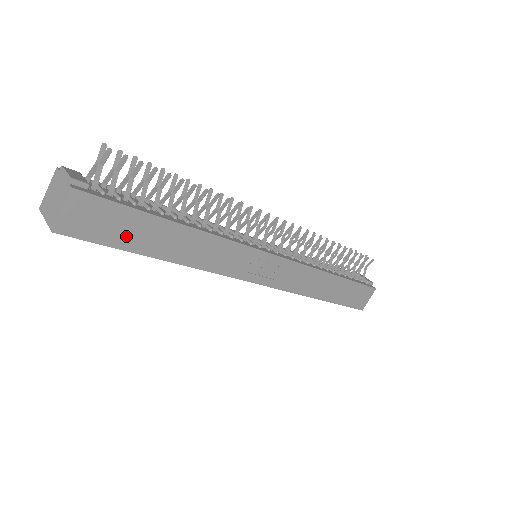
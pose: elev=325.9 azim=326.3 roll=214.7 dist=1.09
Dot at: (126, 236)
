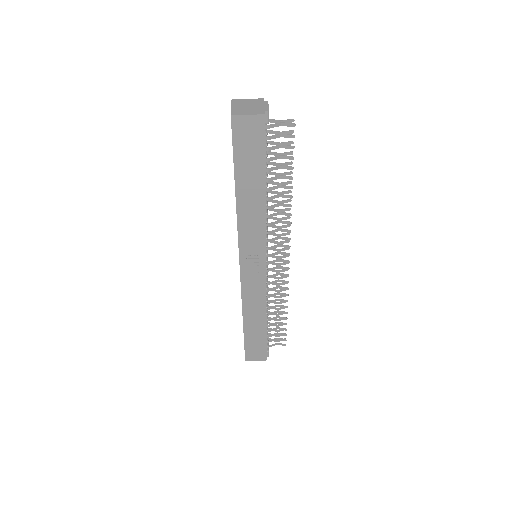
Dot at: (244, 161)
